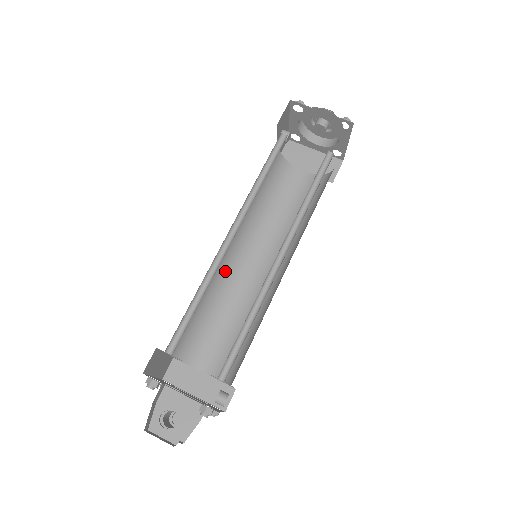
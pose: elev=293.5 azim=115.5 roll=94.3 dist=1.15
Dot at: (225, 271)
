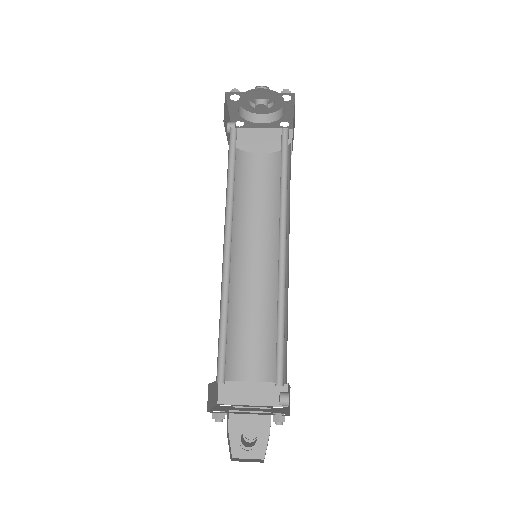
Dot at: (231, 281)
